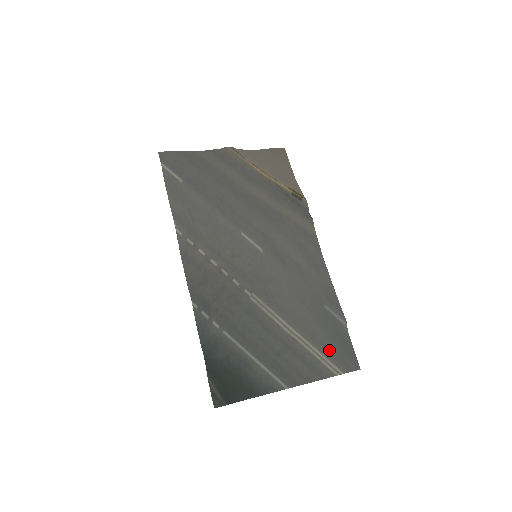
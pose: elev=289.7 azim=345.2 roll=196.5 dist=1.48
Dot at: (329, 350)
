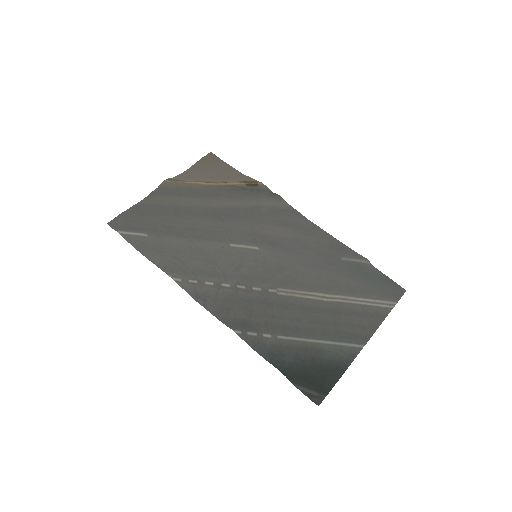
Dot at: (371, 292)
